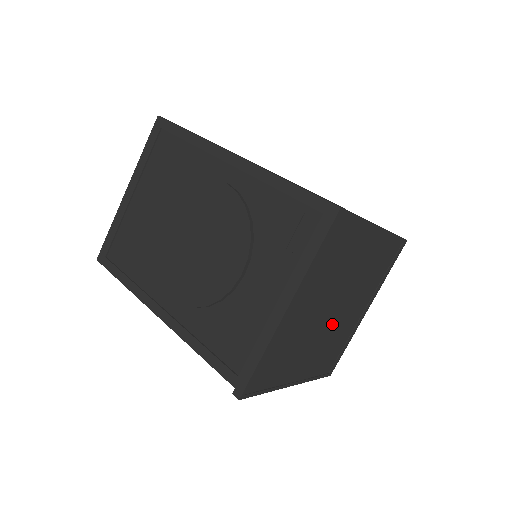
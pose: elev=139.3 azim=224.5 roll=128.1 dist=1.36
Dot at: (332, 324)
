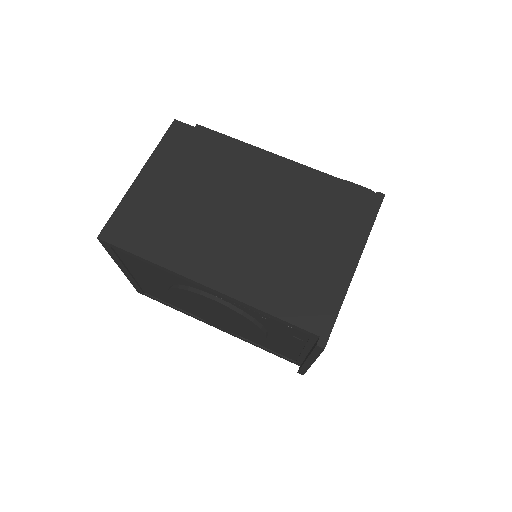
Dot at: occluded
